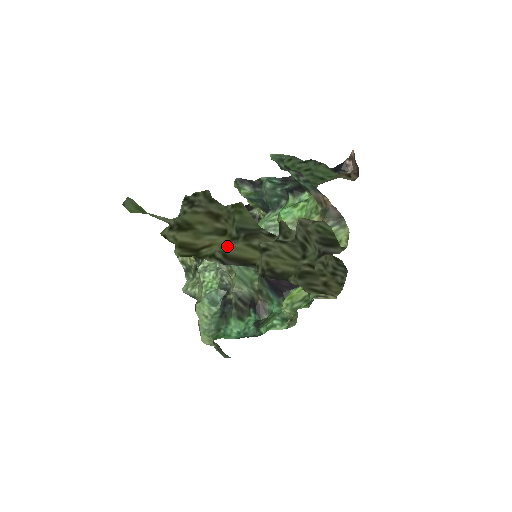
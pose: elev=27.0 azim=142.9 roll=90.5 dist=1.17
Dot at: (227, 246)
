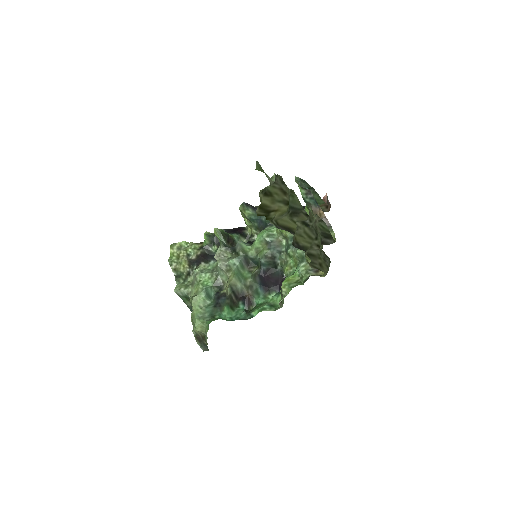
Dot at: (282, 216)
